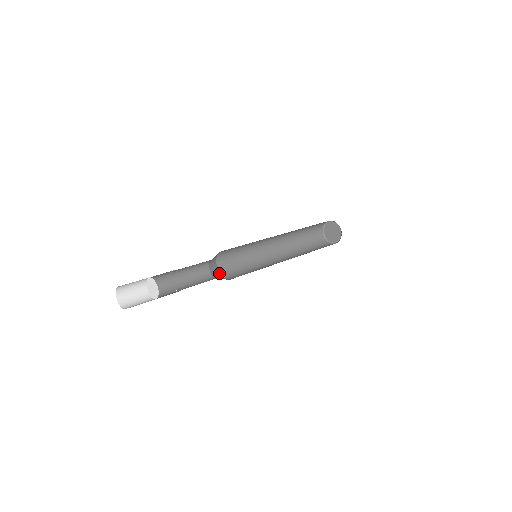
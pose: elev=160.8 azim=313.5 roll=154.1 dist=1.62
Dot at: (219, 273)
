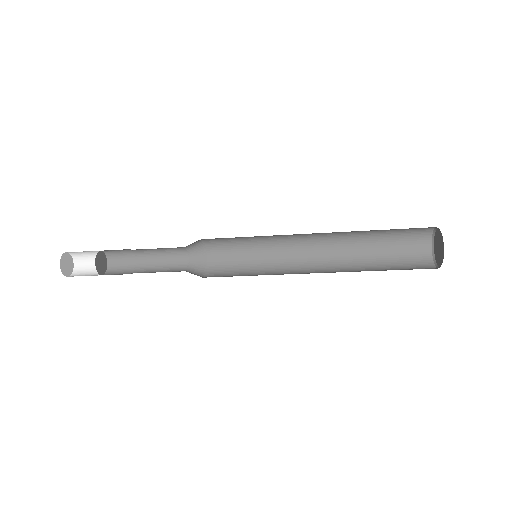
Dot at: (204, 276)
